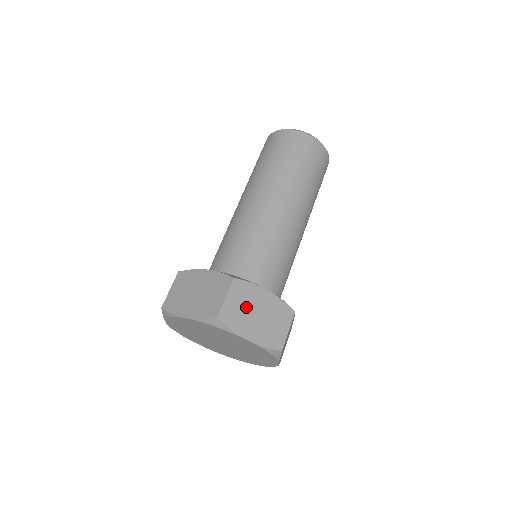
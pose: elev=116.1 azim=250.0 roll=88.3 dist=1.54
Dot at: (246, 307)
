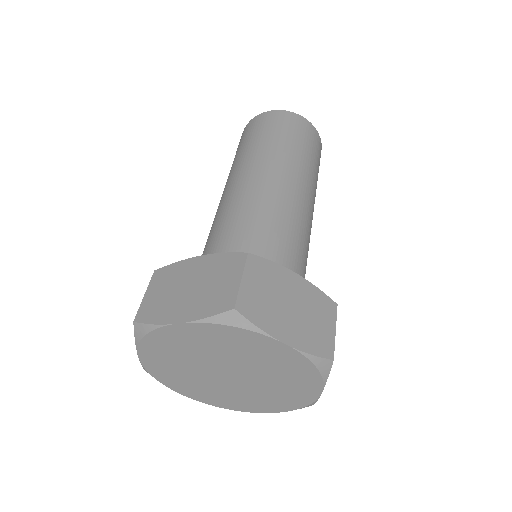
Dot at: (272, 295)
